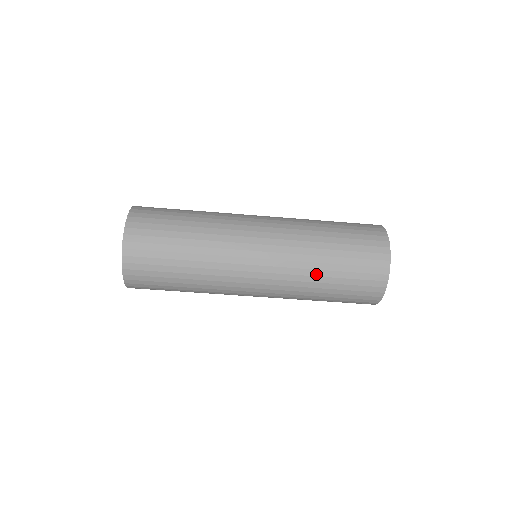
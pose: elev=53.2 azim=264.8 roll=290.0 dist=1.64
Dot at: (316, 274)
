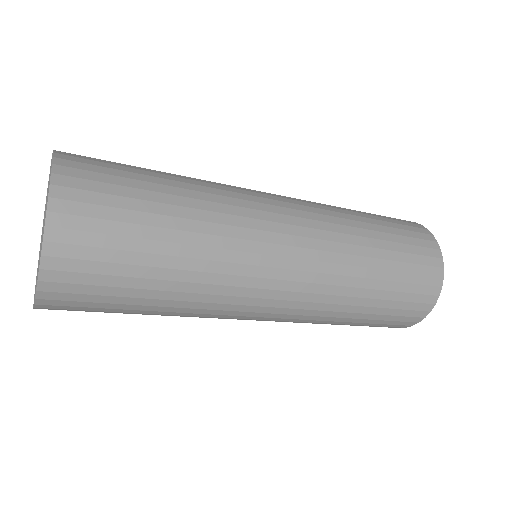
Dot at: (344, 316)
